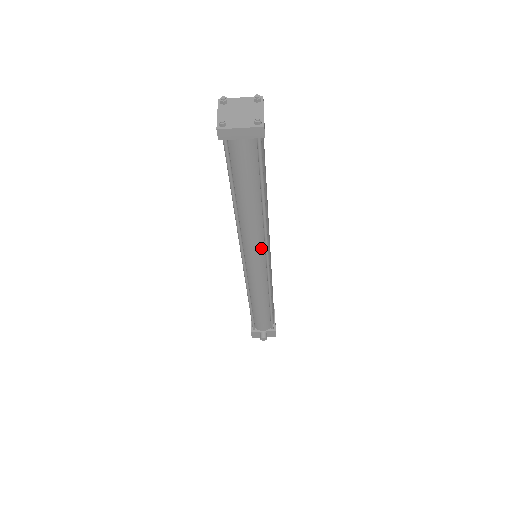
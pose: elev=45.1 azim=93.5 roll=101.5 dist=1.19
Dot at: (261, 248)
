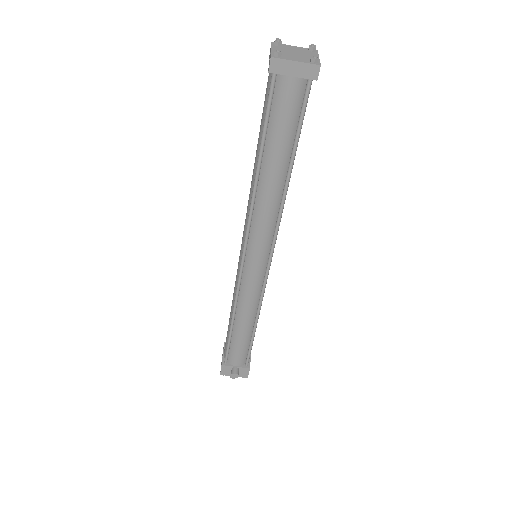
Dot at: (268, 238)
